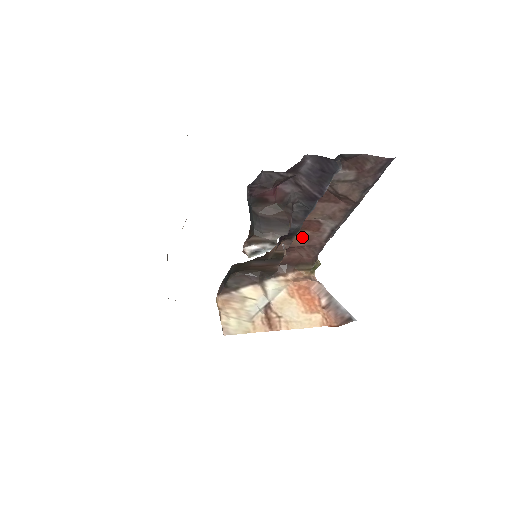
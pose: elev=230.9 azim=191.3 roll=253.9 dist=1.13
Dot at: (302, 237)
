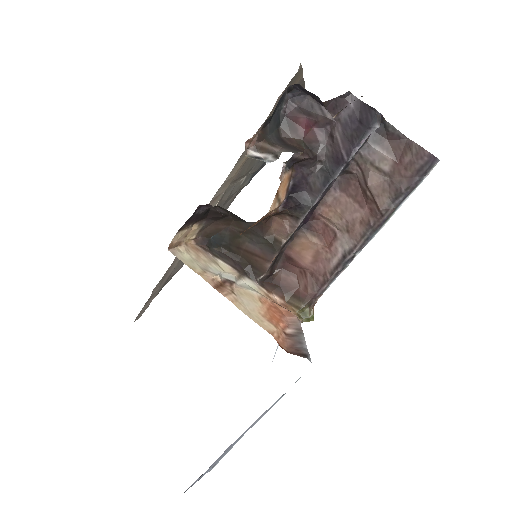
Dot at: (310, 248)
